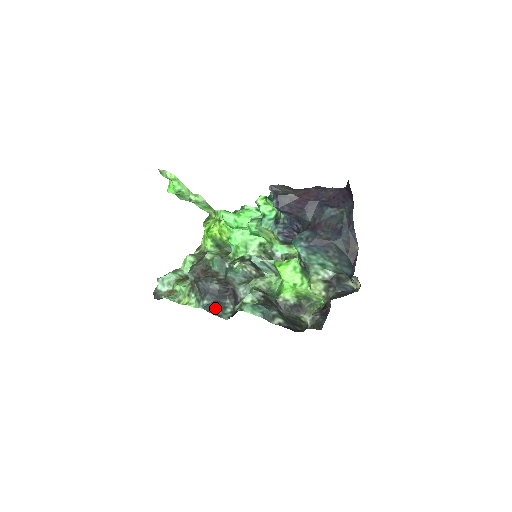
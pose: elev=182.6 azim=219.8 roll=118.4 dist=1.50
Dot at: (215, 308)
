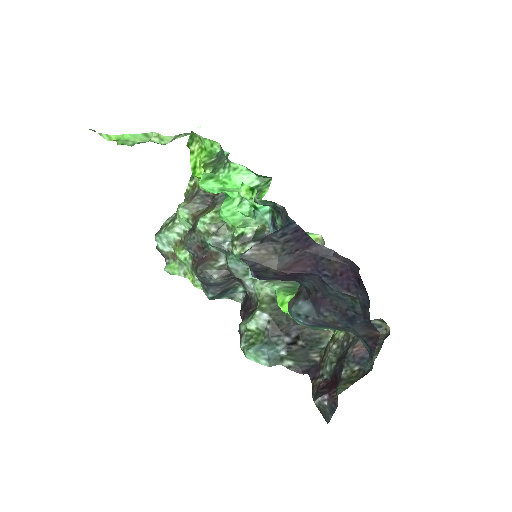
Dot at: (224, 294)
